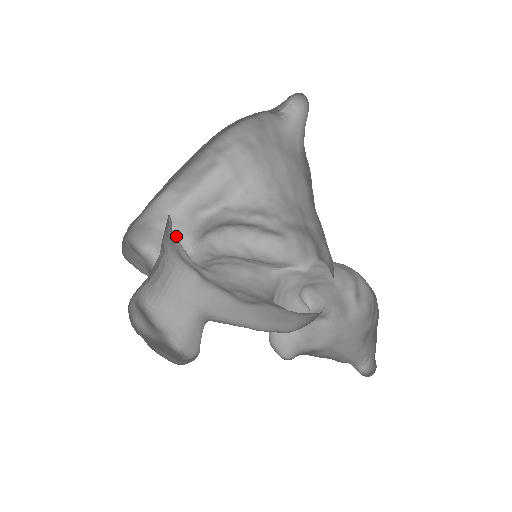
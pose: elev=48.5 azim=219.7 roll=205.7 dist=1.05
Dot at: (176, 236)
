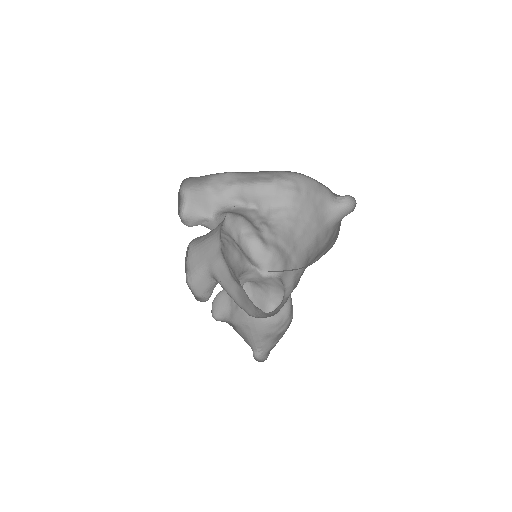
Dot at: (212, 201)
